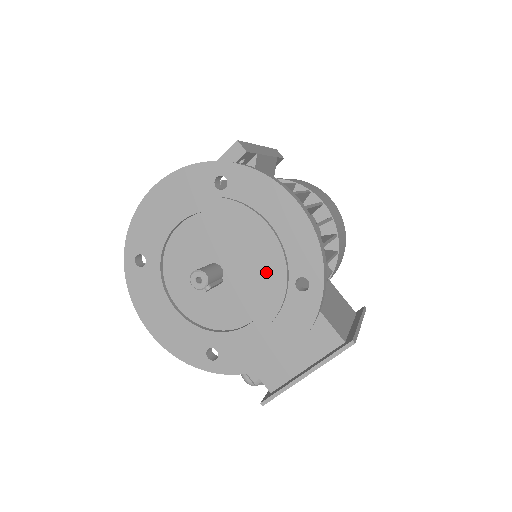
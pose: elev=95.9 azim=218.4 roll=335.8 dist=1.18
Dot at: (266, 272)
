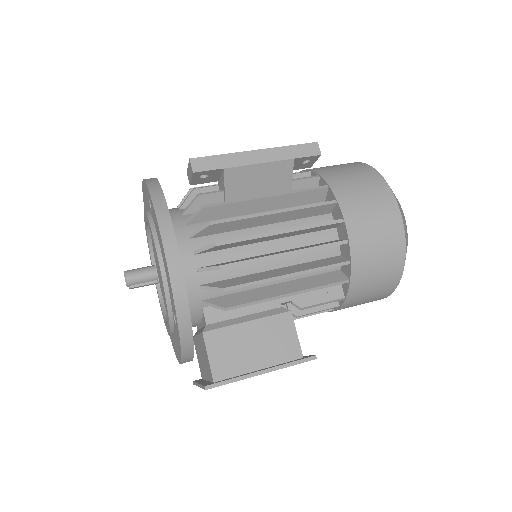
Dot at: occluded
